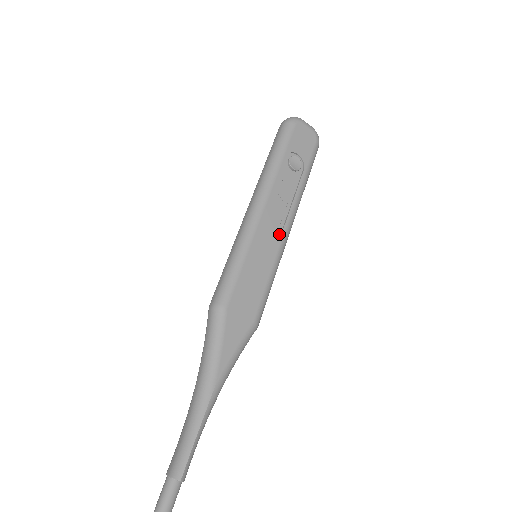
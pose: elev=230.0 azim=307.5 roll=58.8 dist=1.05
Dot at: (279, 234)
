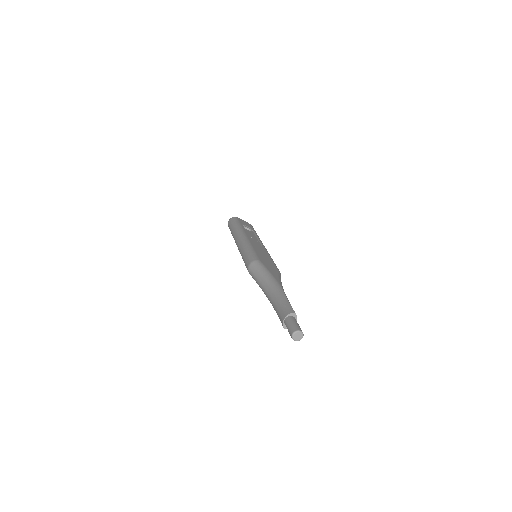
Dot at: (262, 246)
